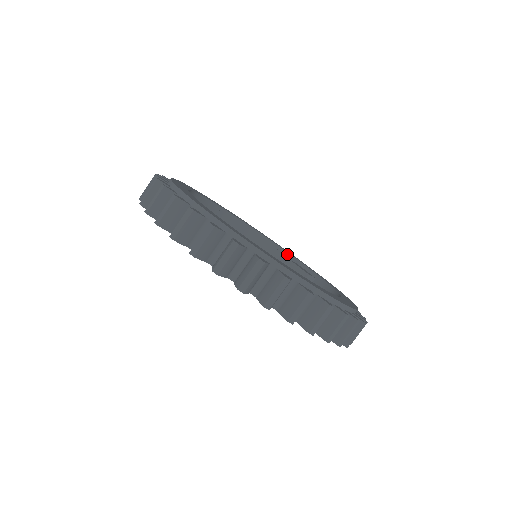
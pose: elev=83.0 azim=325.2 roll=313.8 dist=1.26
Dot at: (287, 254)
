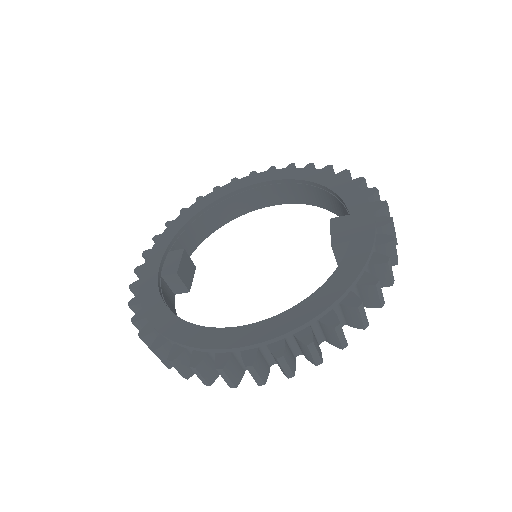
Dot at: (343, 202)
